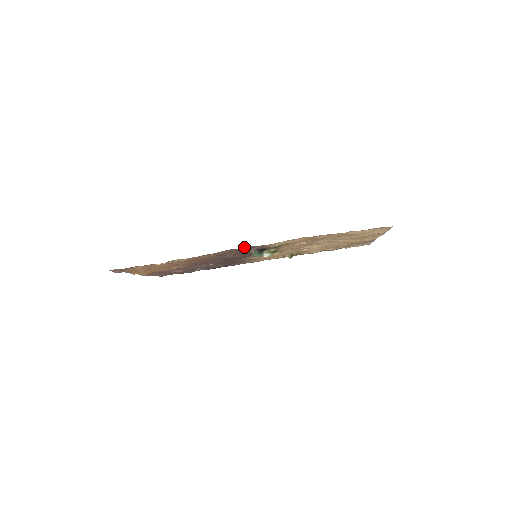
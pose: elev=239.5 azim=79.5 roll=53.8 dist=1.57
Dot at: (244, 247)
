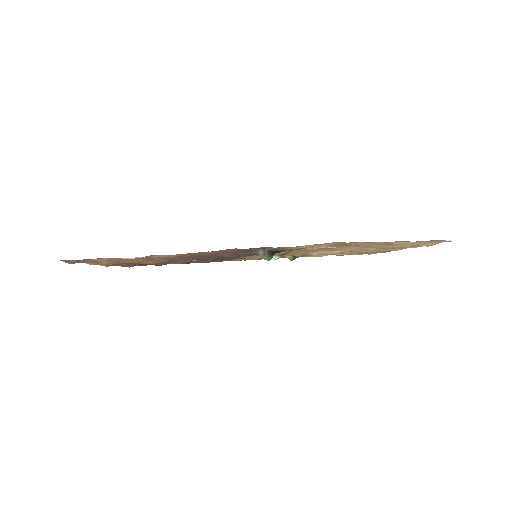
Dot at: occluded
